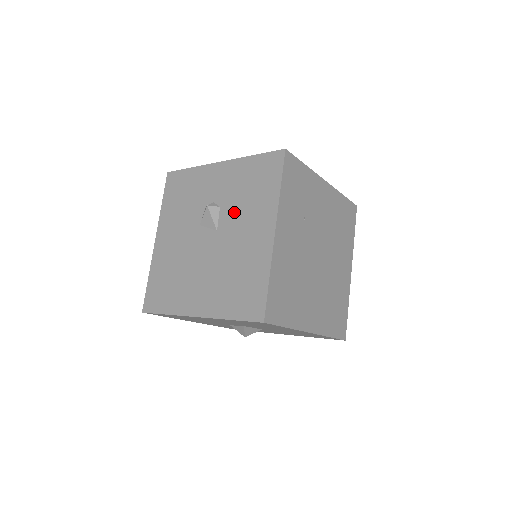
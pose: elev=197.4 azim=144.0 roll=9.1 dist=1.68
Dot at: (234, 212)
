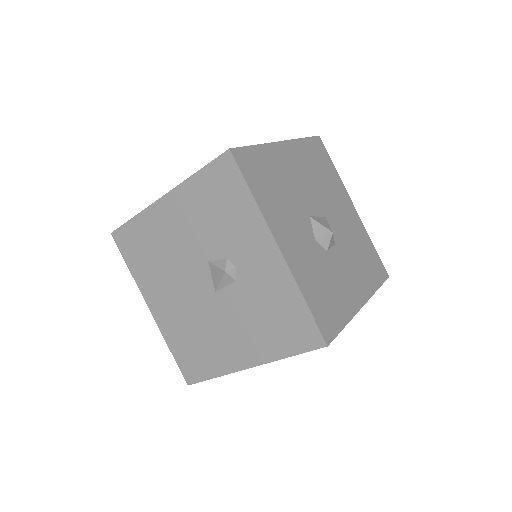
Dot at: (241, 306)
